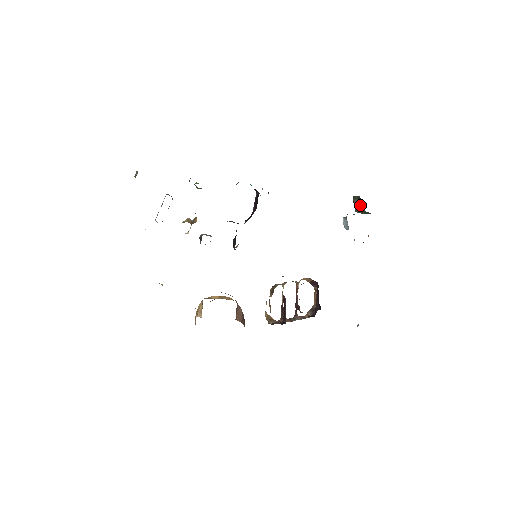
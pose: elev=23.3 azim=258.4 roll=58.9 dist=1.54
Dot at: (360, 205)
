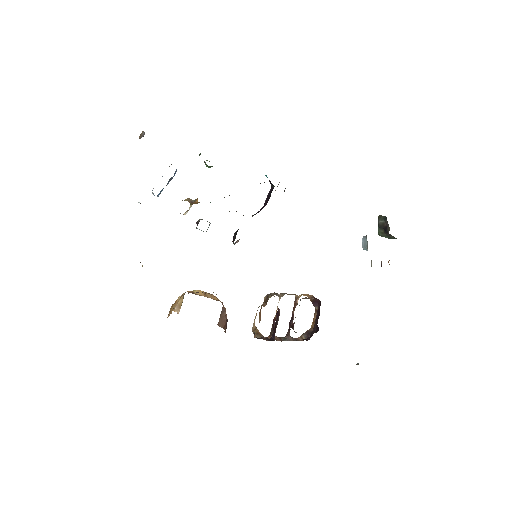
Dot at: (385, 226)
